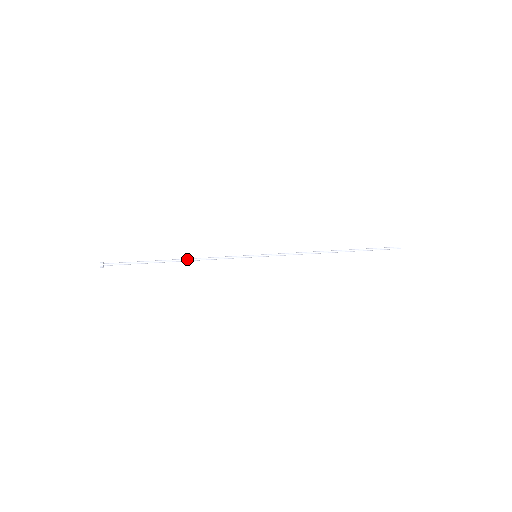
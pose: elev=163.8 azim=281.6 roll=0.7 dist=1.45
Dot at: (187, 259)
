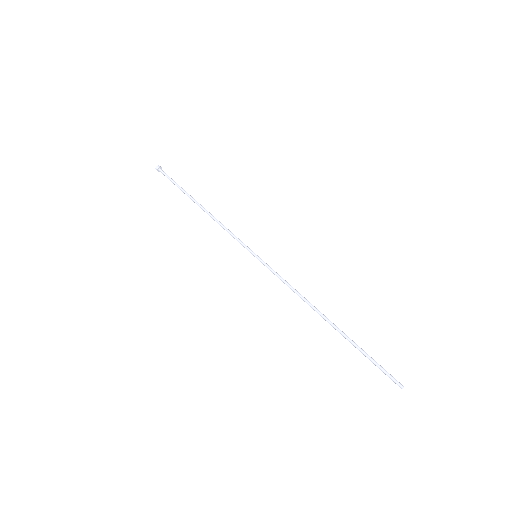
Dot at: occluded
